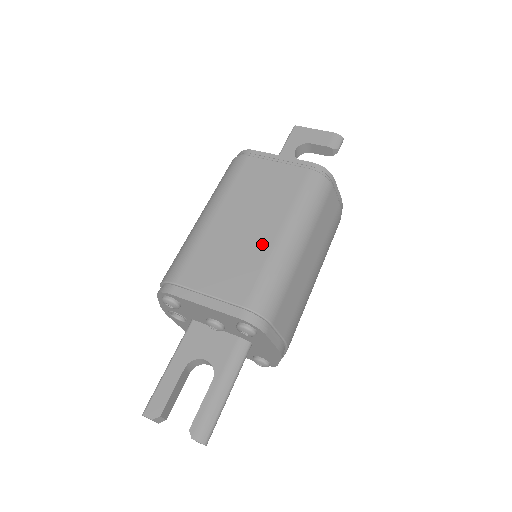
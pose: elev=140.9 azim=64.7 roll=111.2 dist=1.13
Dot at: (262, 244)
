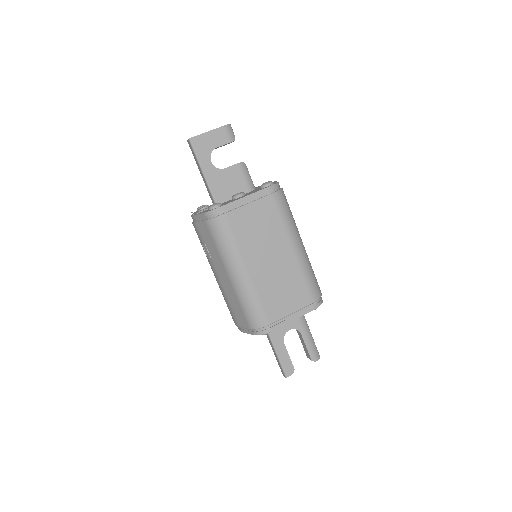
Dot at: (291, 265)
